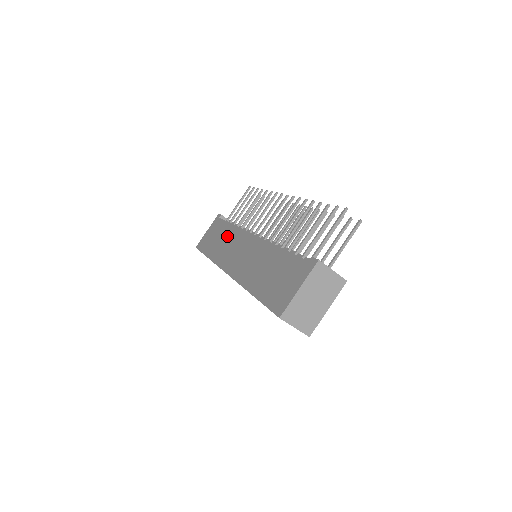
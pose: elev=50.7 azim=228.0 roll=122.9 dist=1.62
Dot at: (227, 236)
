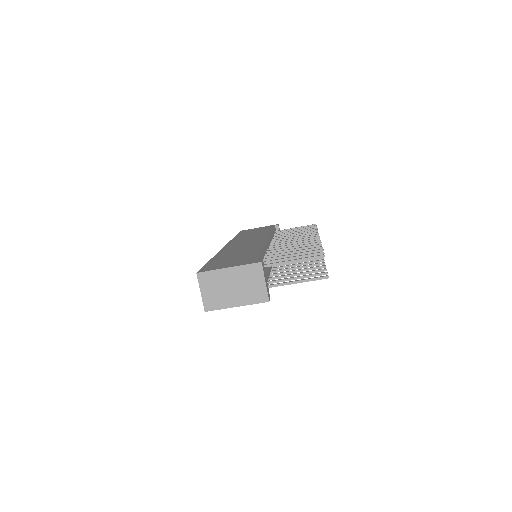
Dot at: (259, 233)
